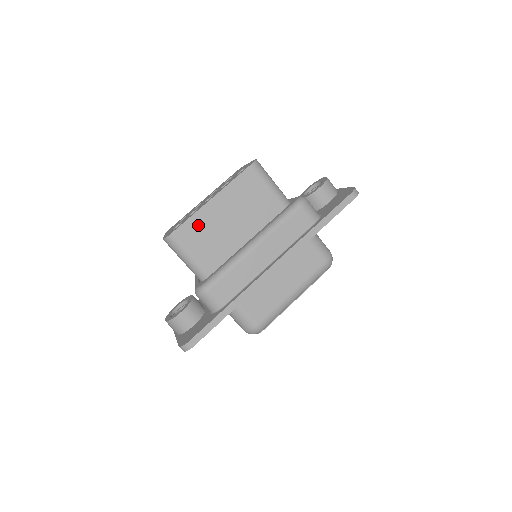
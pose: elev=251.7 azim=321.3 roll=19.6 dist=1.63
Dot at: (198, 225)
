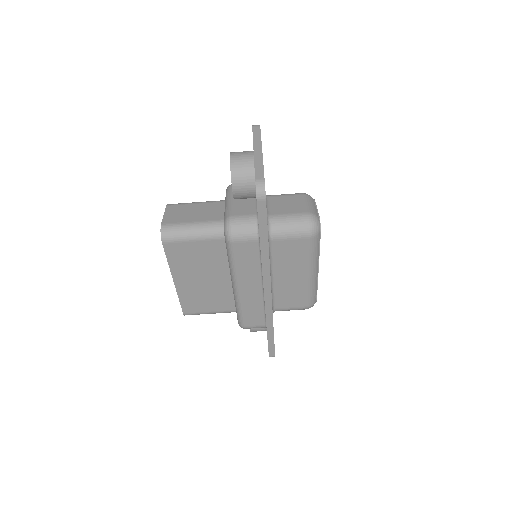
Dot at: (190, 299)
